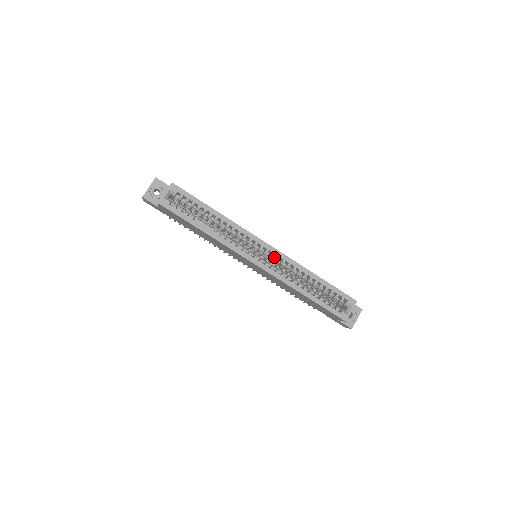
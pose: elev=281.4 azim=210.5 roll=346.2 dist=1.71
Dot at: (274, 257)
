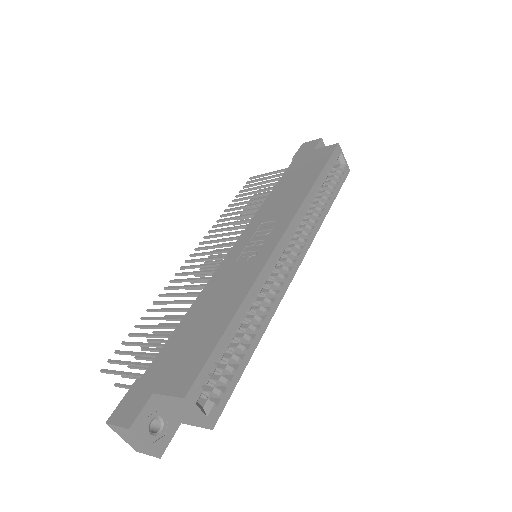
Dot at: occluded
